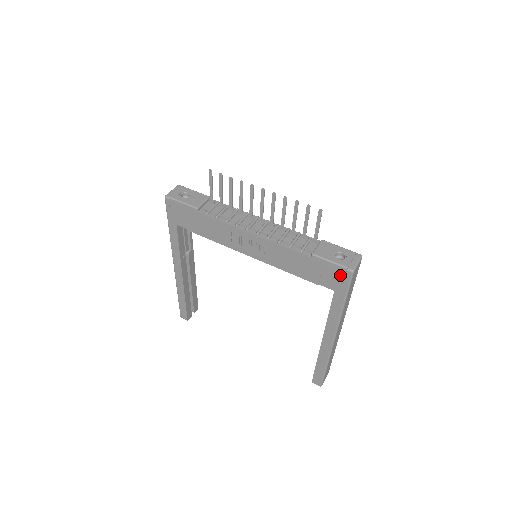
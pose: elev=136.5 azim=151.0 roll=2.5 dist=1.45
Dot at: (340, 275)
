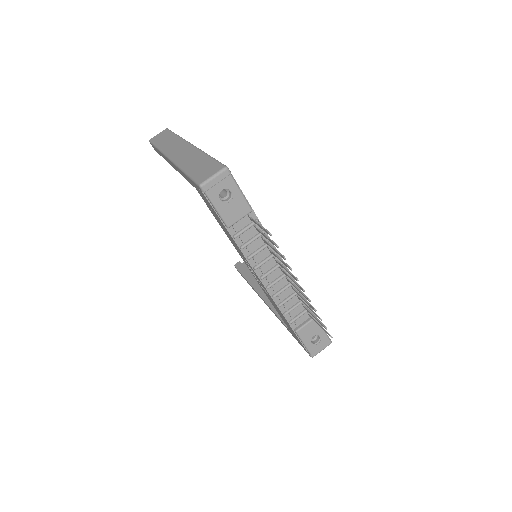
Dot at: occluded
